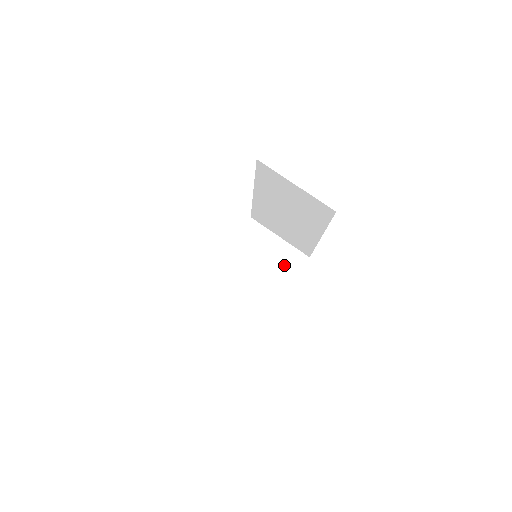
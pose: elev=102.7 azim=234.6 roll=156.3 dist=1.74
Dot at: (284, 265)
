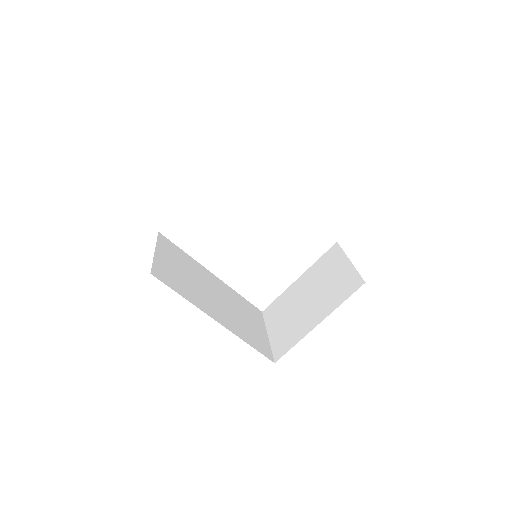
Dot at: (337, 291)
